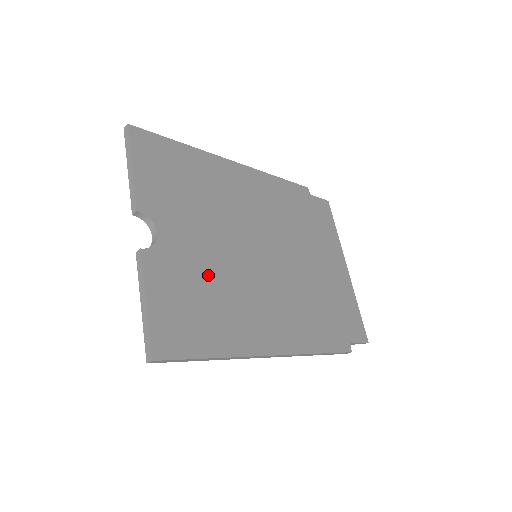
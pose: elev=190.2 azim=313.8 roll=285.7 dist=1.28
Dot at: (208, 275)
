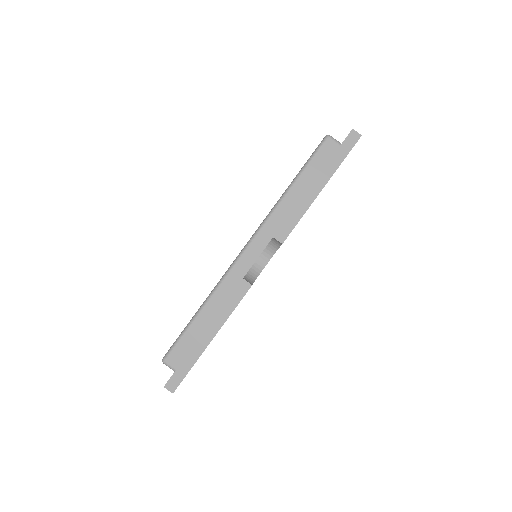
Dot at: occluded
